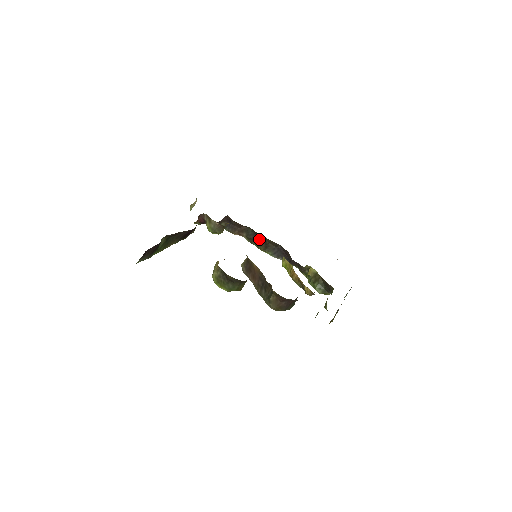
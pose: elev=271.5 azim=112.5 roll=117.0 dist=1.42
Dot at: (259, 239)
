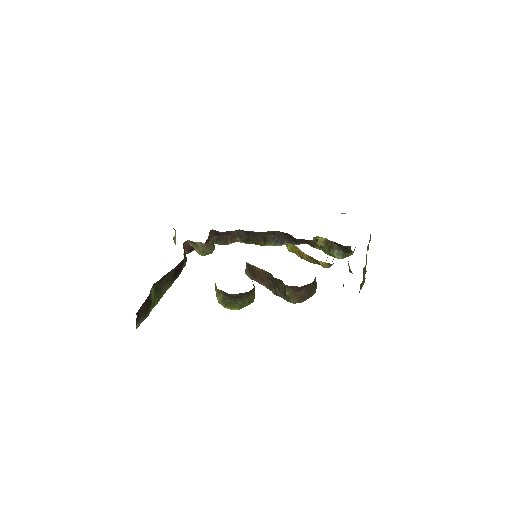
Dot at: (254, 236)
